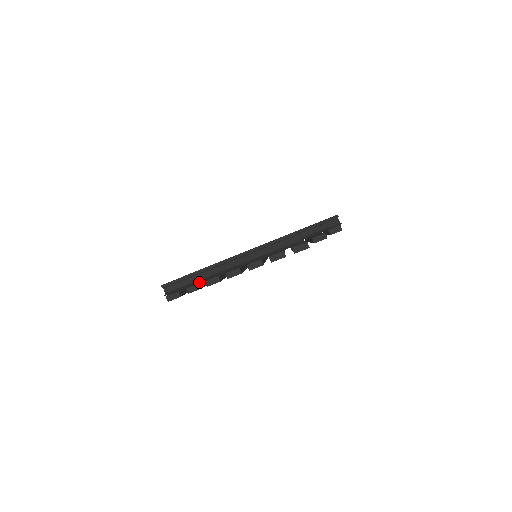
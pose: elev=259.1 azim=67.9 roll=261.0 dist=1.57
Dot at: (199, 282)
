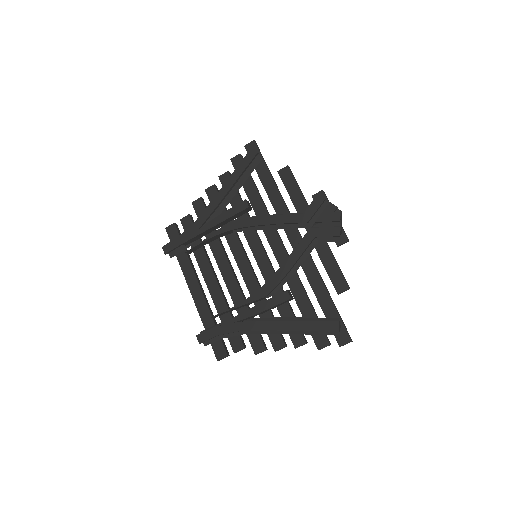
Dot at: (237, 337)
